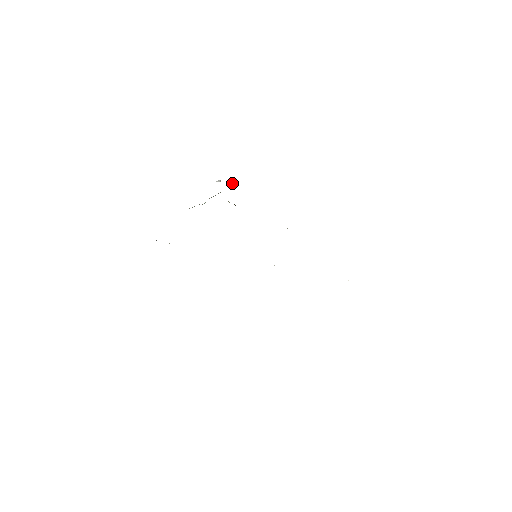
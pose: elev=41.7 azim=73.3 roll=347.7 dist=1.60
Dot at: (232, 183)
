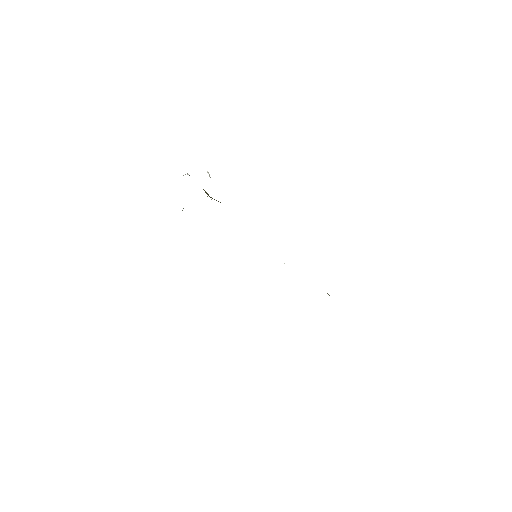
Dot at: occluded
